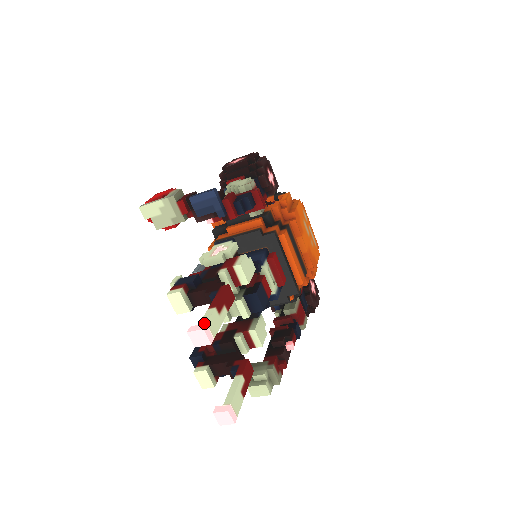
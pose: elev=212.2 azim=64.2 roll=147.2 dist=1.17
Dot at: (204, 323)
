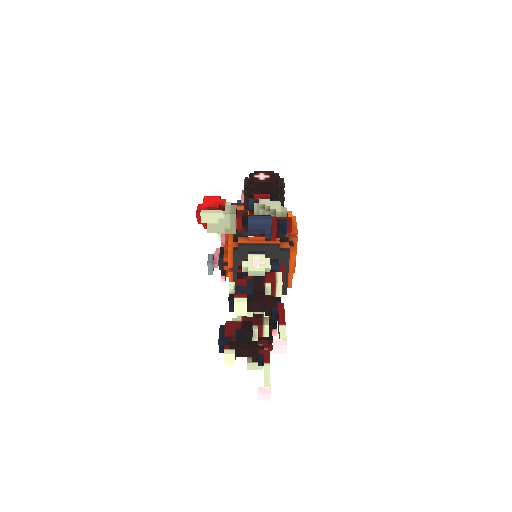
Dot at: (285, 339)
